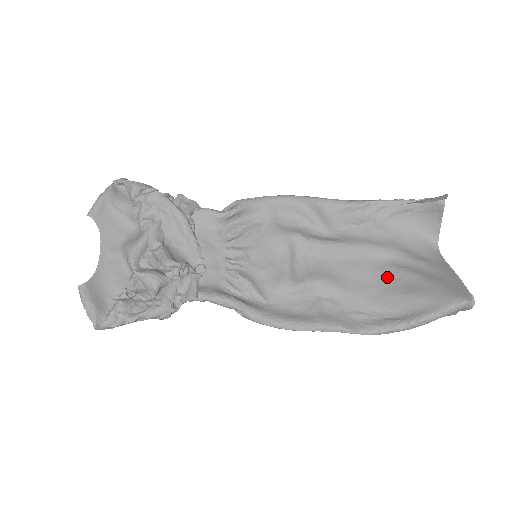
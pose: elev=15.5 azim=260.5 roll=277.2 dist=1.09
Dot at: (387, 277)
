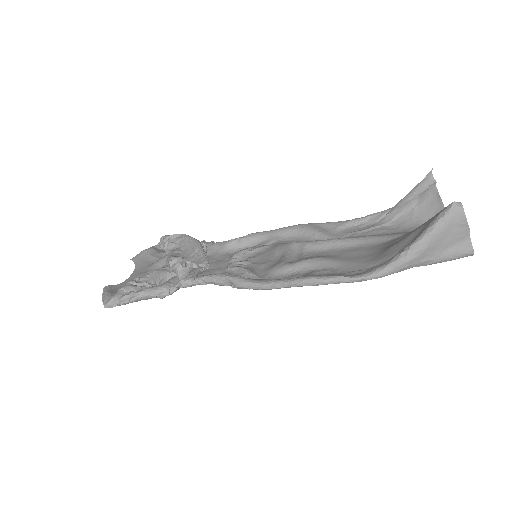
Dot at: (388, 245)
